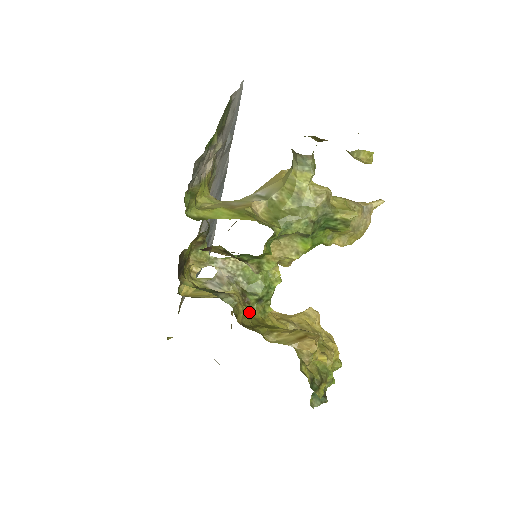
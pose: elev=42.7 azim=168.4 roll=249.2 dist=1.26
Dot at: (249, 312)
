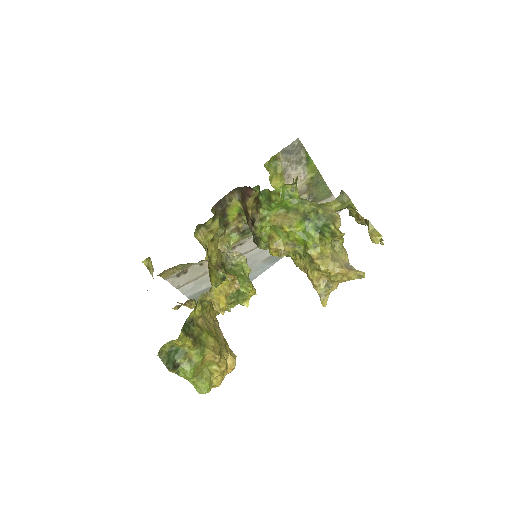
Dot at: (213, 271)
